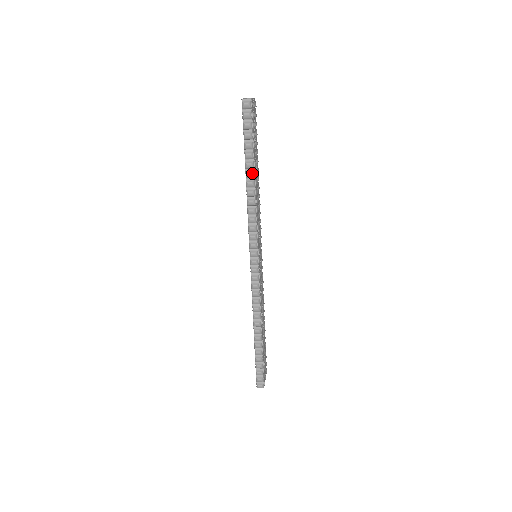
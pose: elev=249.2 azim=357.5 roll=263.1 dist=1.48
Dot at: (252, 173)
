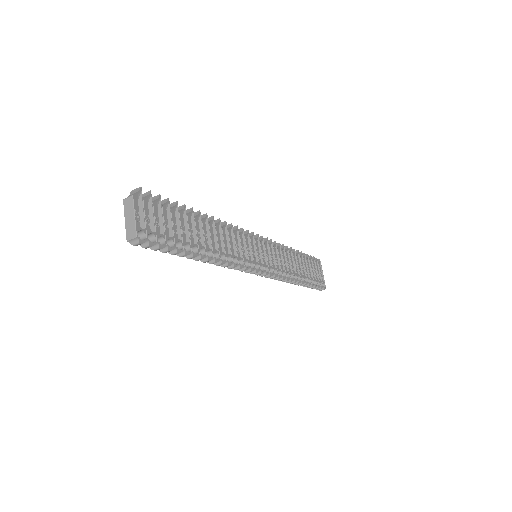
Dot at: (201, 258)
